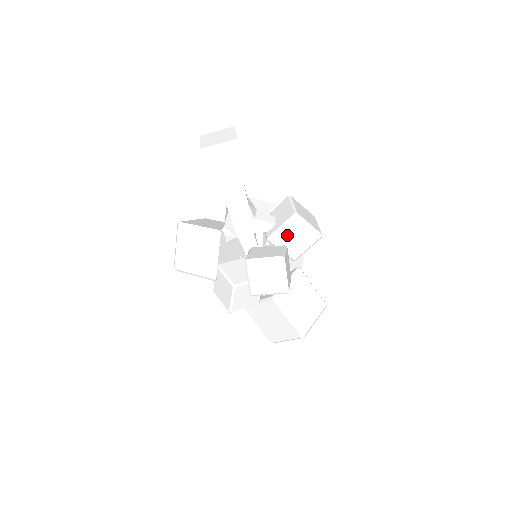
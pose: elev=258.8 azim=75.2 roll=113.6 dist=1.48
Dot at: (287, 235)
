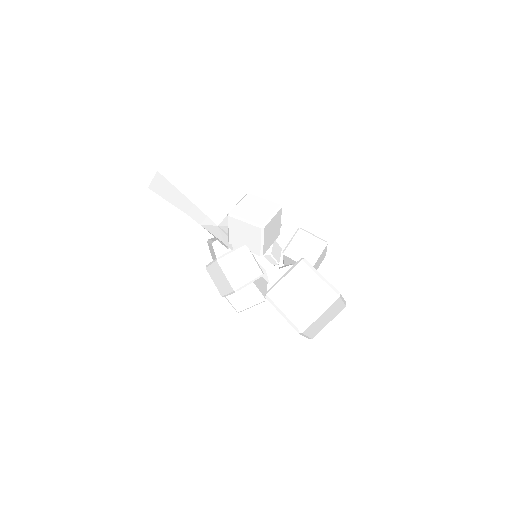
Dot at: (237, 235)
